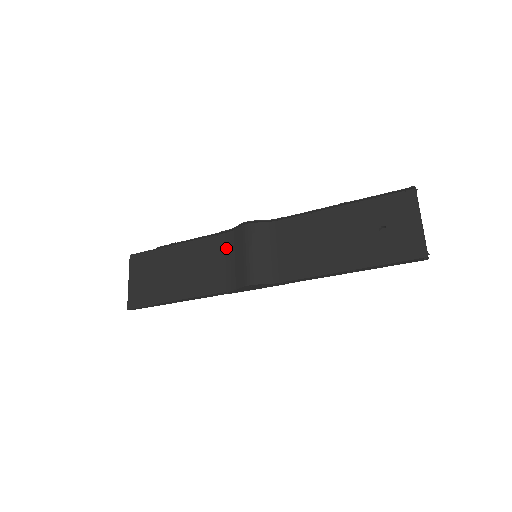
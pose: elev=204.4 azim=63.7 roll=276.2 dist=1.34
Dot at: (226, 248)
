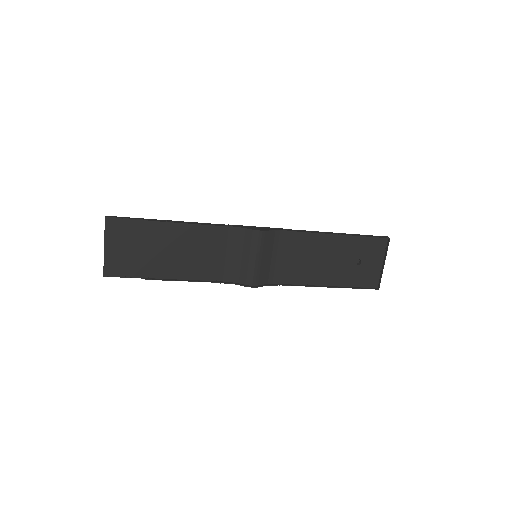
Dot at: (228, 242)
